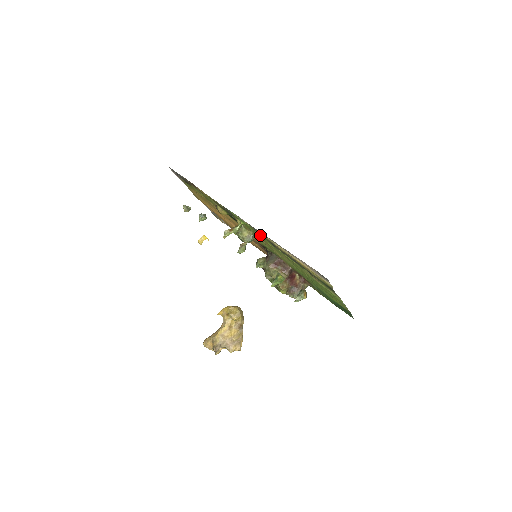
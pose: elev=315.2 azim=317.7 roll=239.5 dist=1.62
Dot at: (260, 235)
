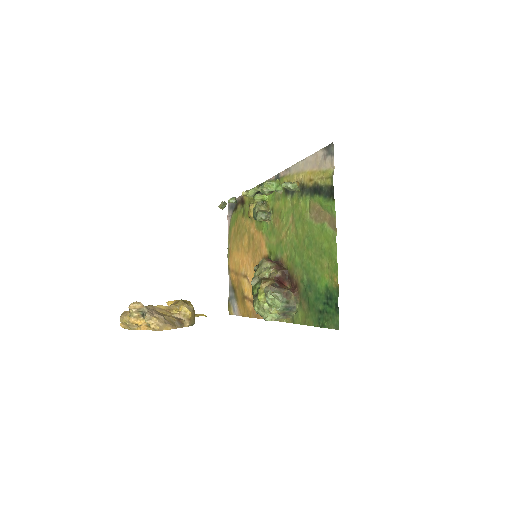
Dot at: occluded
